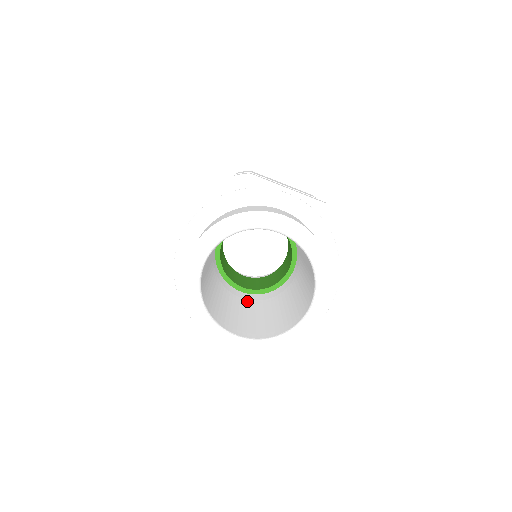
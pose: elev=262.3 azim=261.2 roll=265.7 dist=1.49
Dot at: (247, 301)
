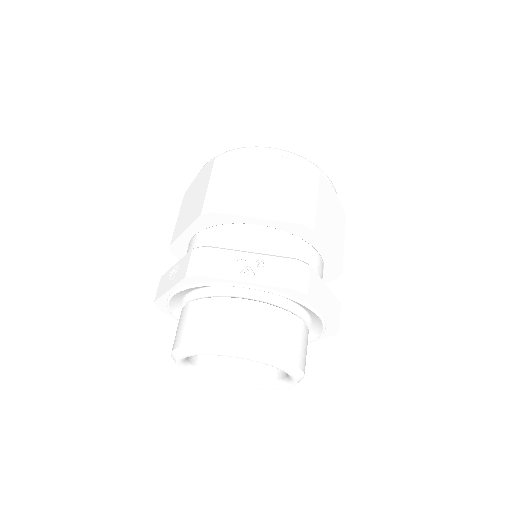
Dot at: occluded
